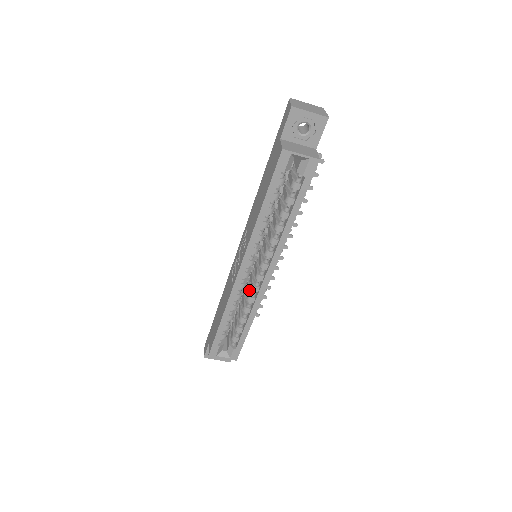
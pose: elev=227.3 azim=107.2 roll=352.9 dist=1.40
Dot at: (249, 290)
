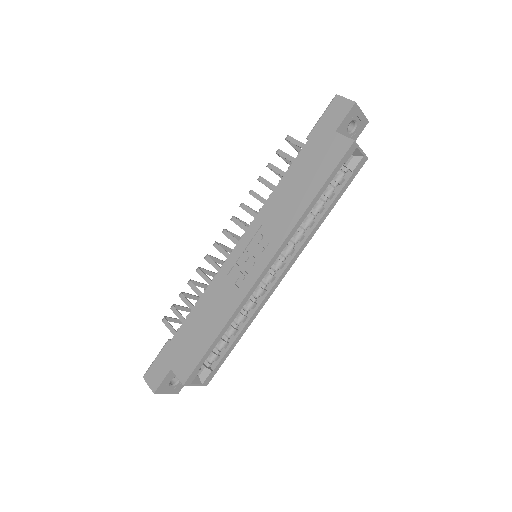
Dot at: occluded
